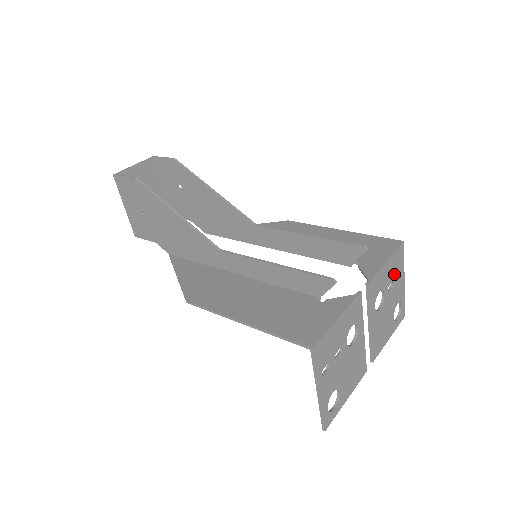
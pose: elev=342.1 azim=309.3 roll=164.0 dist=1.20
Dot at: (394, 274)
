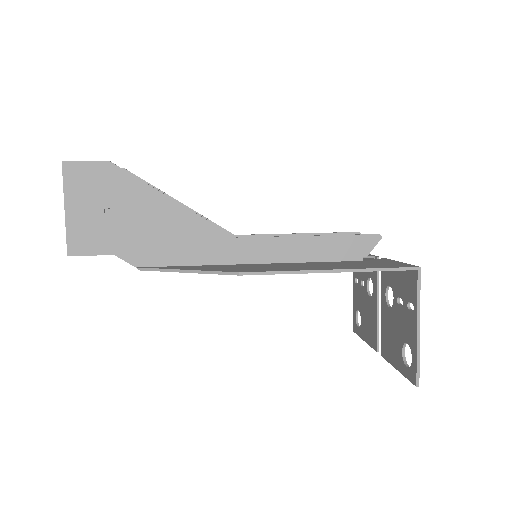
Dot at: occluded
